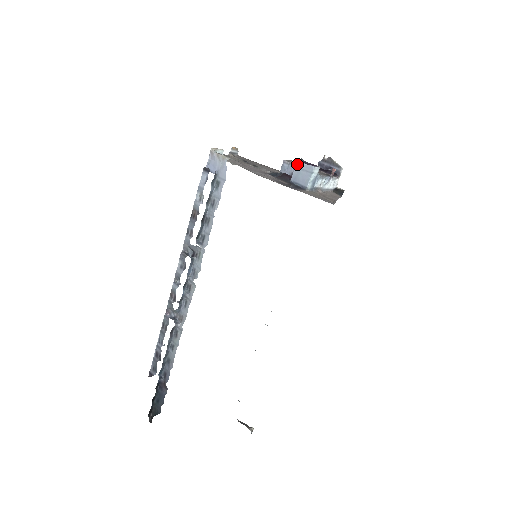
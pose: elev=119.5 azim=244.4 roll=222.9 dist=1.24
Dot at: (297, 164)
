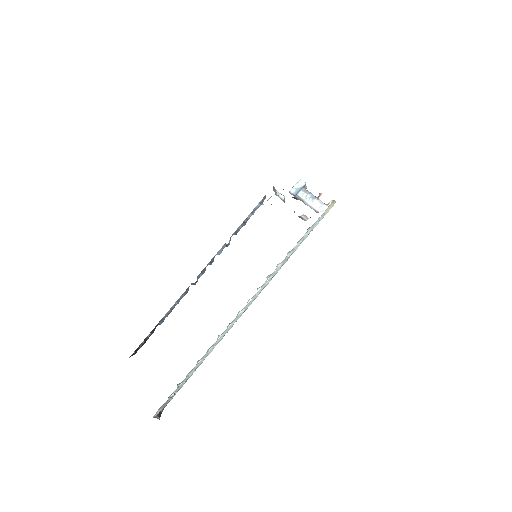
Dot at: occluded
